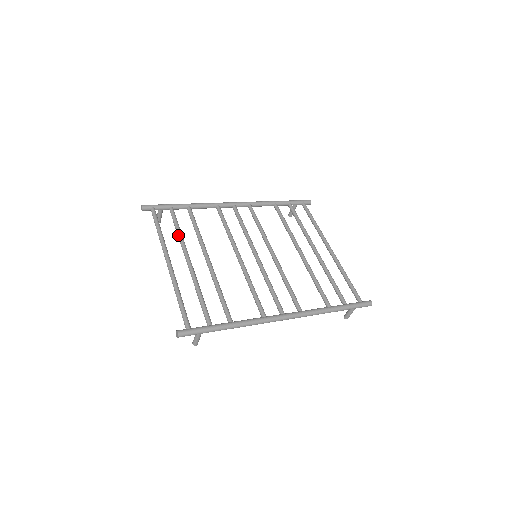
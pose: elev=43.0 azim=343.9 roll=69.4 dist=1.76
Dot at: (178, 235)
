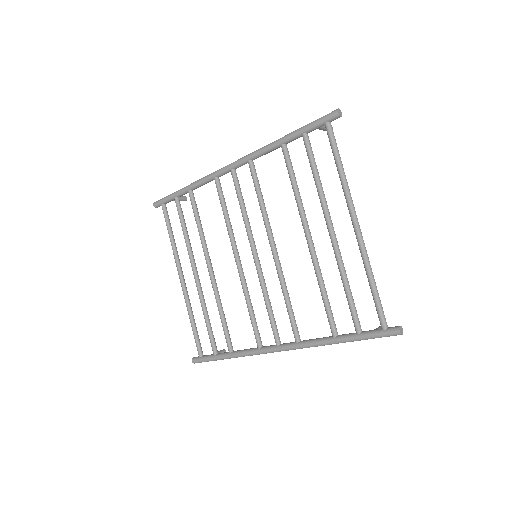
Dot at: occluded
